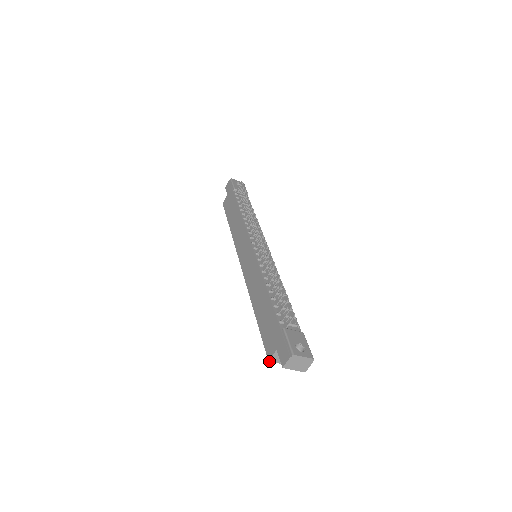
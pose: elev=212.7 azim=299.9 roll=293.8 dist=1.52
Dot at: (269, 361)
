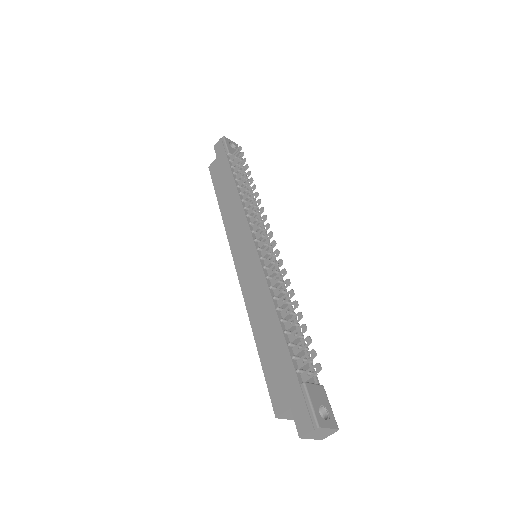
Dot at: occluded
